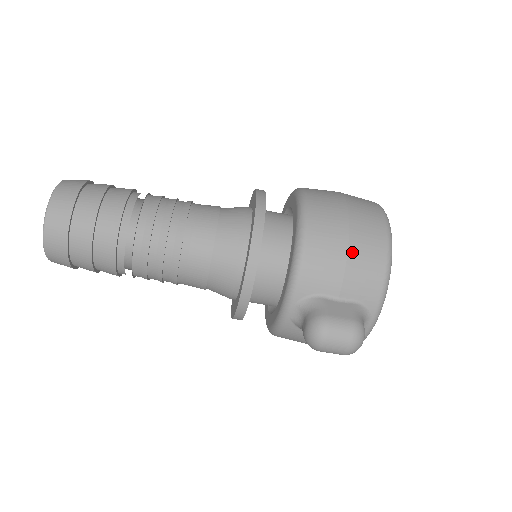
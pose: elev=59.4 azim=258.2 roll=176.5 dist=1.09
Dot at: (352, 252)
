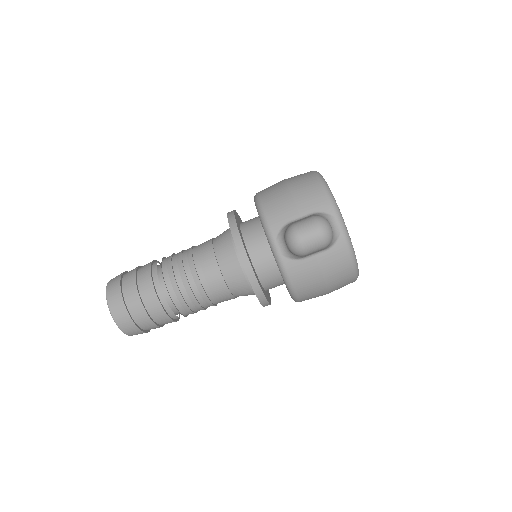
Dot at: (293, 190)
